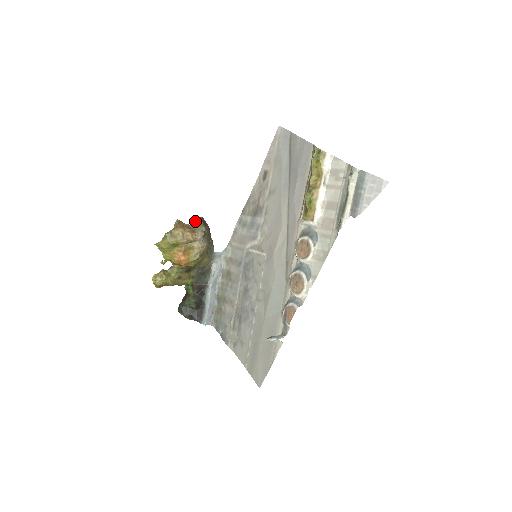
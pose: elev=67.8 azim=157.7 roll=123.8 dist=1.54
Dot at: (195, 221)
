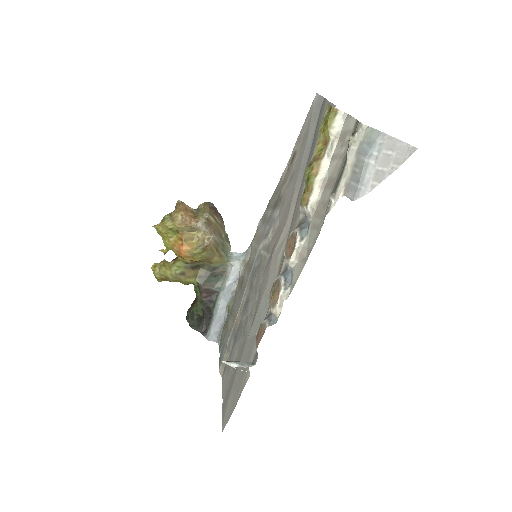
Dot at: (201, 206)
